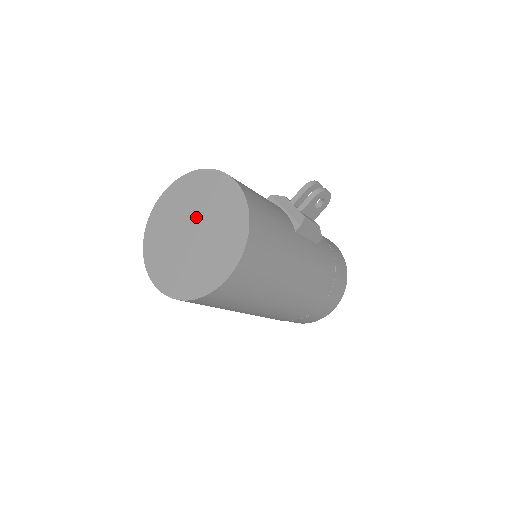
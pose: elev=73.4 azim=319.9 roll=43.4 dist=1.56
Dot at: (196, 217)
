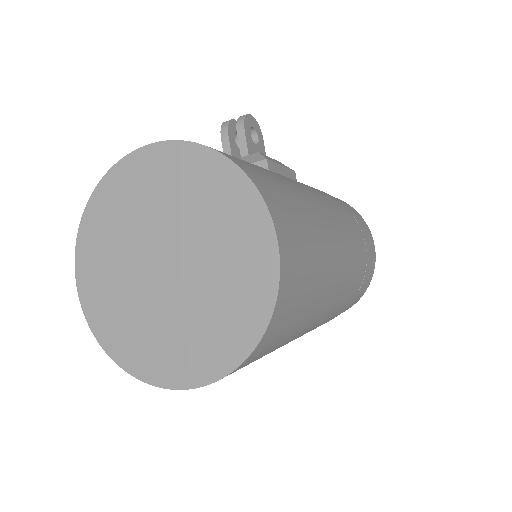
Dot at: (148, 244)
